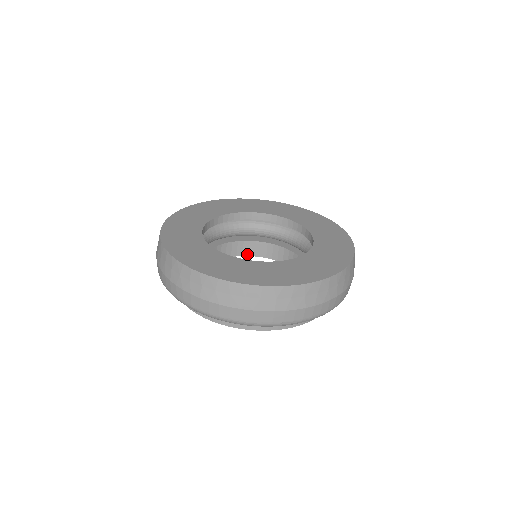
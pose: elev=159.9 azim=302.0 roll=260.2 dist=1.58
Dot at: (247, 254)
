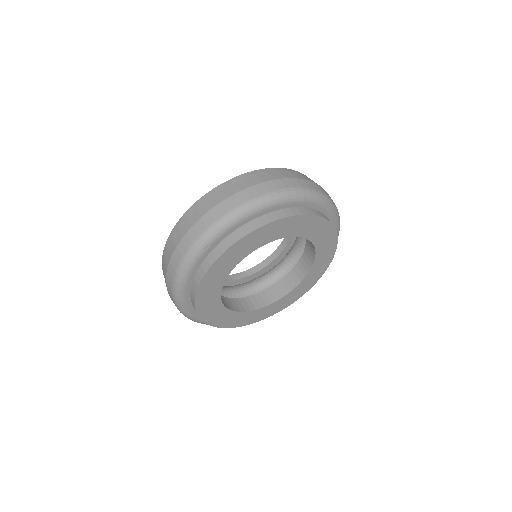
Dot at: (265, 305)
